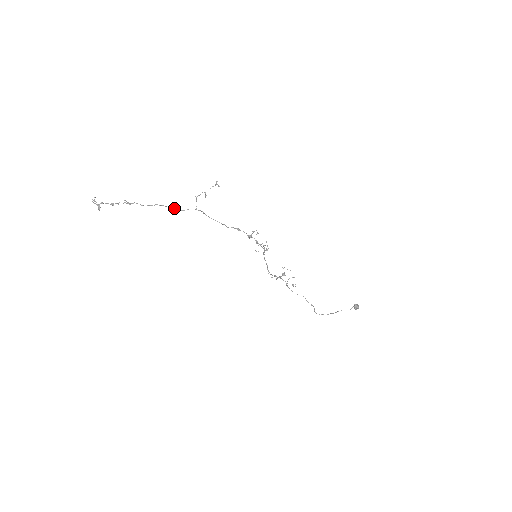
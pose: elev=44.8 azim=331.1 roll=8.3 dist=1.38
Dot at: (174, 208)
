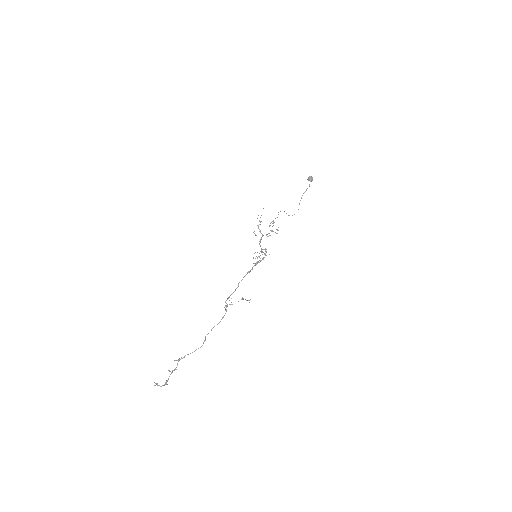
Dot at: occluded
